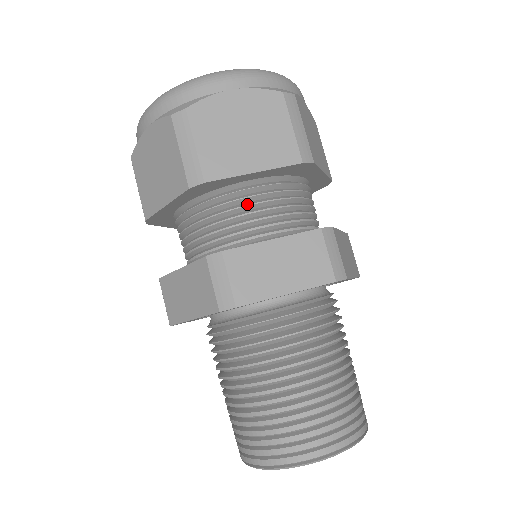
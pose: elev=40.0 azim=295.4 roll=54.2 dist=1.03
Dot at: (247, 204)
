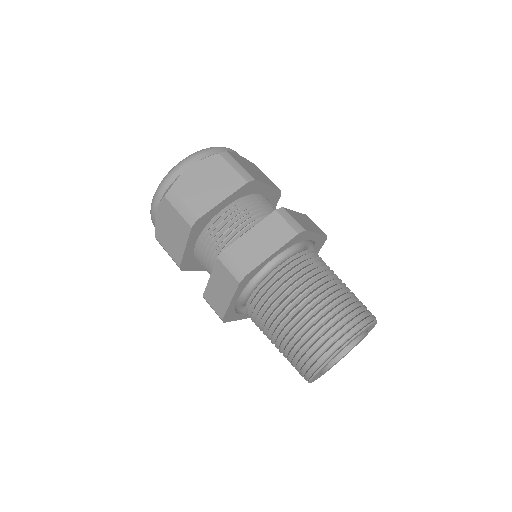
Dot at: (229, 221)
